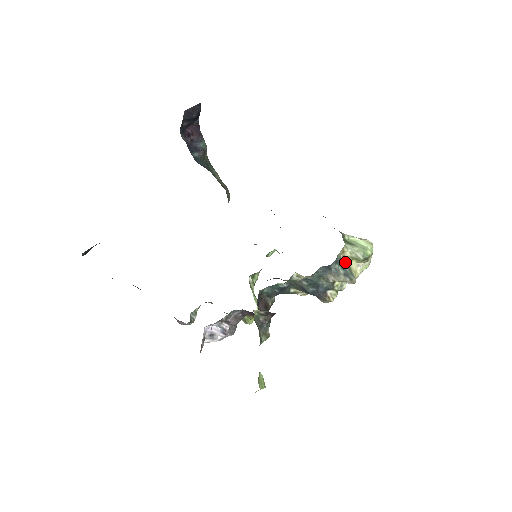
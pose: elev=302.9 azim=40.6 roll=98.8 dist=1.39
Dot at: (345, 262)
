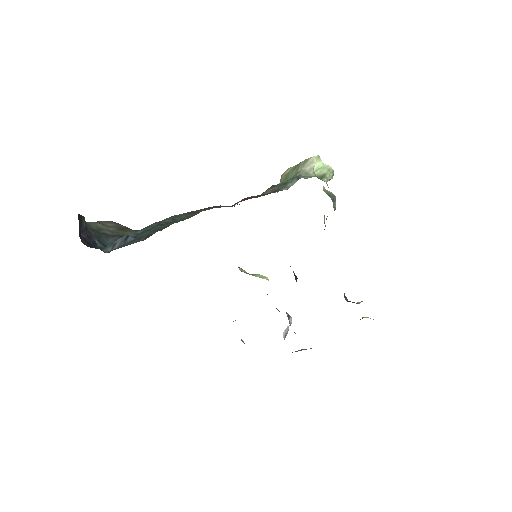
Dot at: (326, 193)
